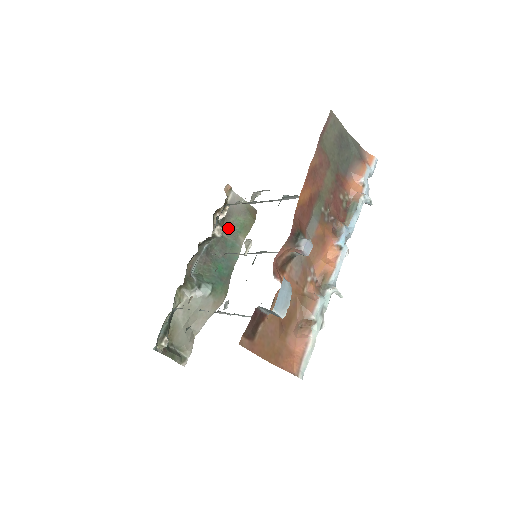
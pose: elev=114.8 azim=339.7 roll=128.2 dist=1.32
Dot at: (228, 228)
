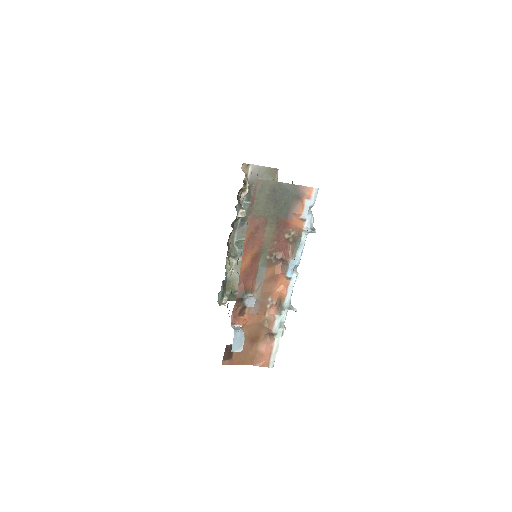
Dot at: occluded
